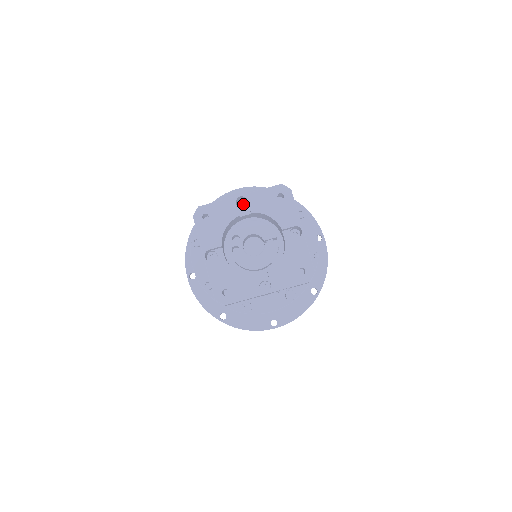
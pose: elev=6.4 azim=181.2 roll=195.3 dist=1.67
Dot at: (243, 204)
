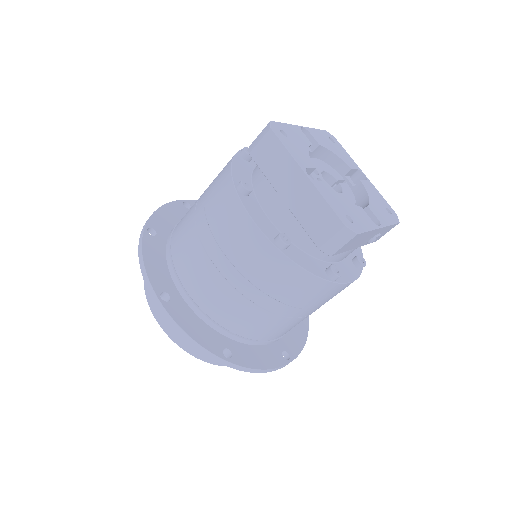
Dot at: occluded
